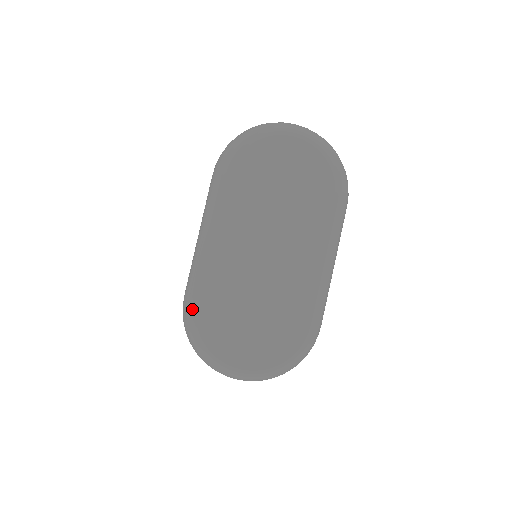
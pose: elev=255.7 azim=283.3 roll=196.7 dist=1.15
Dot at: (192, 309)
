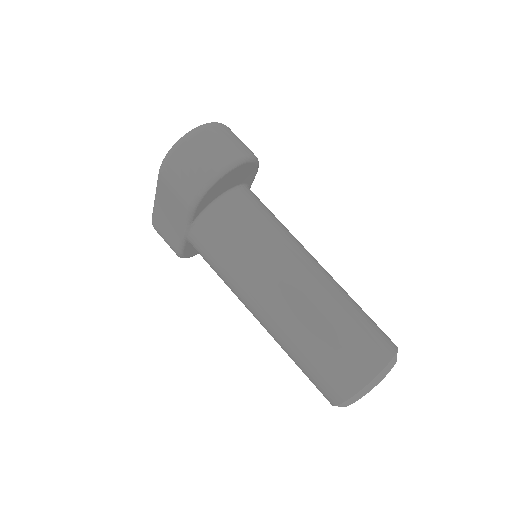
Dot at: occluded
